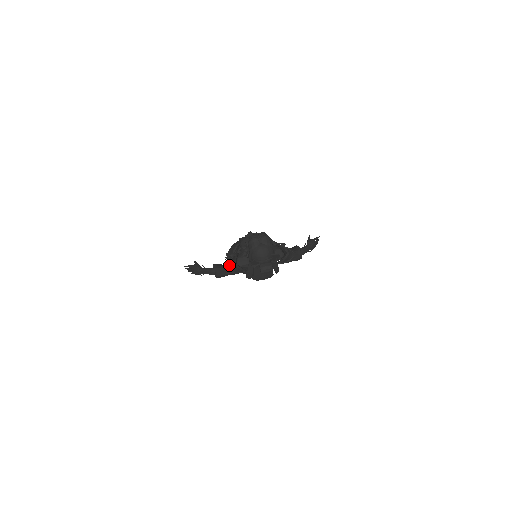
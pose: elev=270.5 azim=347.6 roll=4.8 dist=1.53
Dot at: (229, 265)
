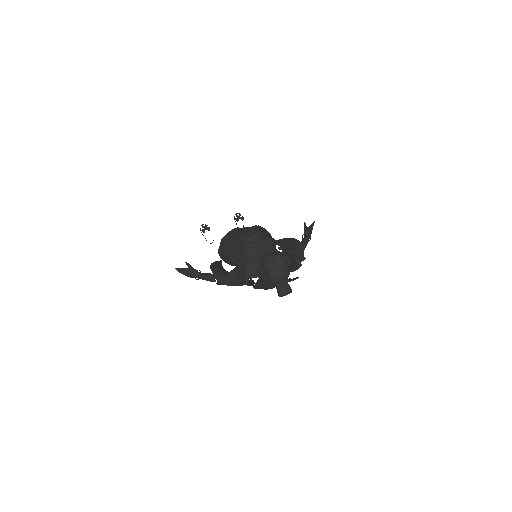
Dot at: (236, 279)
